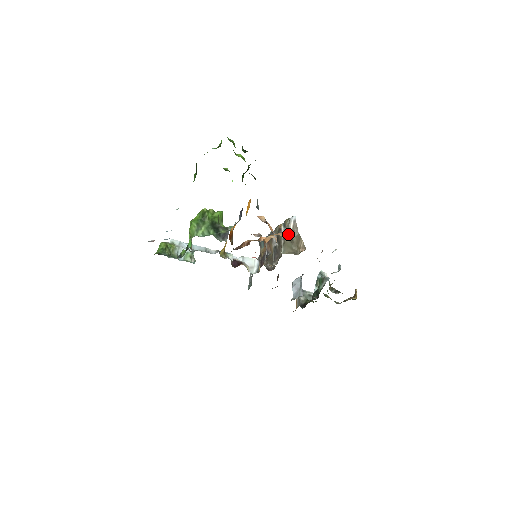
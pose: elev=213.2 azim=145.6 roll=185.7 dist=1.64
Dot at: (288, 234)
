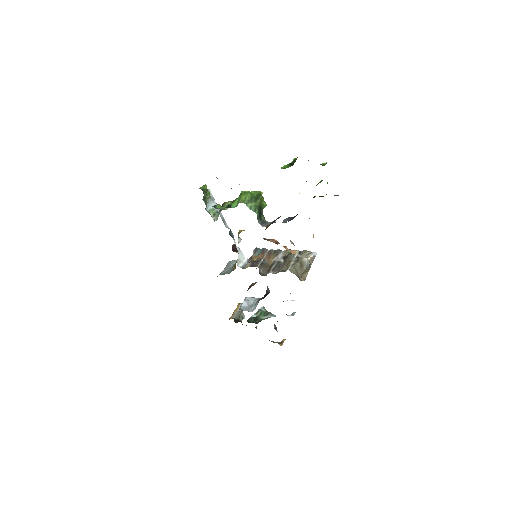
Dot at: (302, 261)
